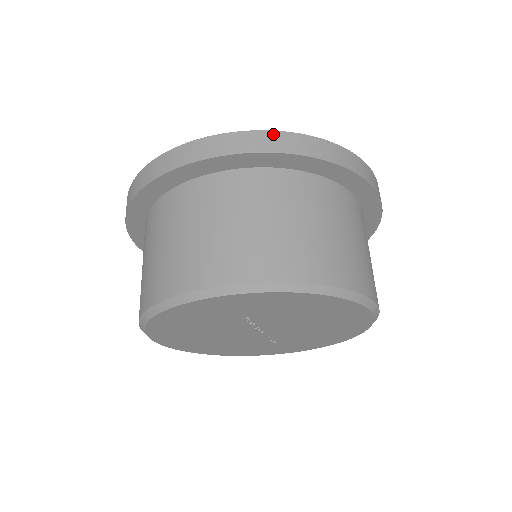
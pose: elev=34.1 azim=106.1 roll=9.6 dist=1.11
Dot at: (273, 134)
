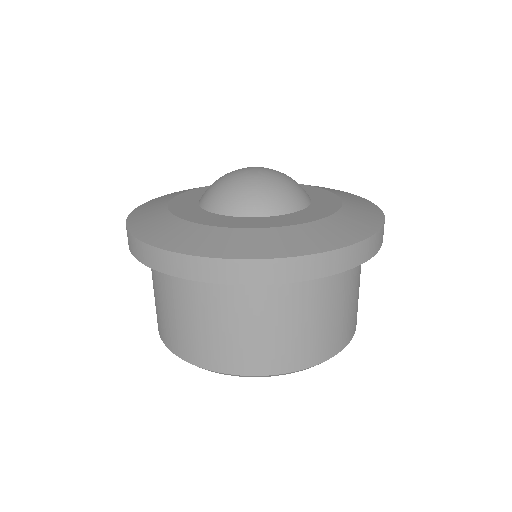
Dot at: (302, 260)
